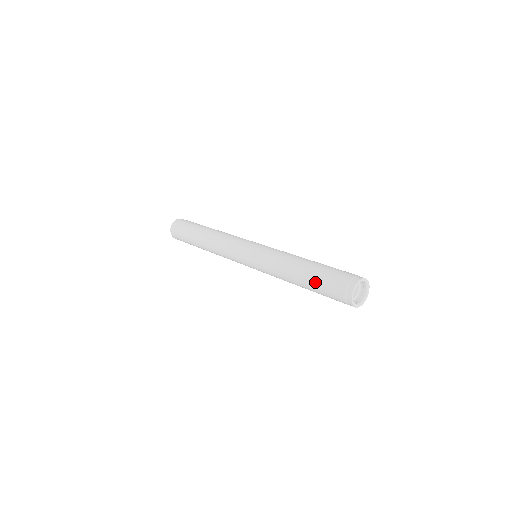
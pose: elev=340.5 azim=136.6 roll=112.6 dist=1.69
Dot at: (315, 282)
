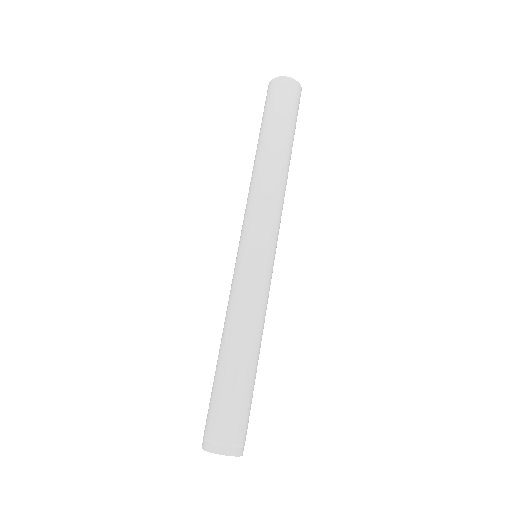
Dot at: (219, 385)
